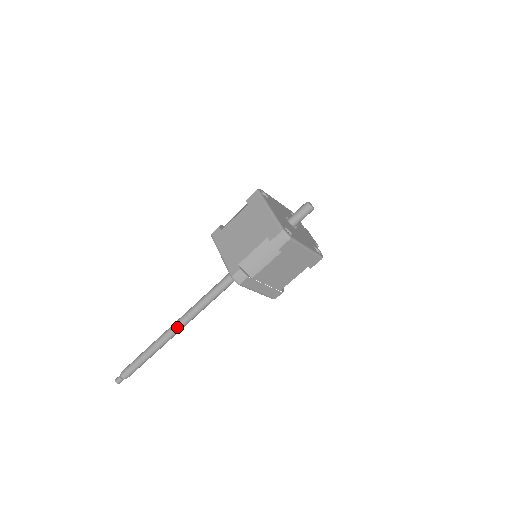
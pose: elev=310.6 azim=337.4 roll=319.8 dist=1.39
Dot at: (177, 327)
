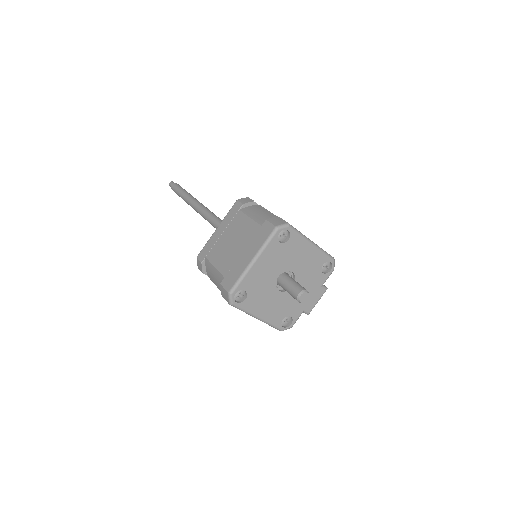
Dot at: (199, 212)
